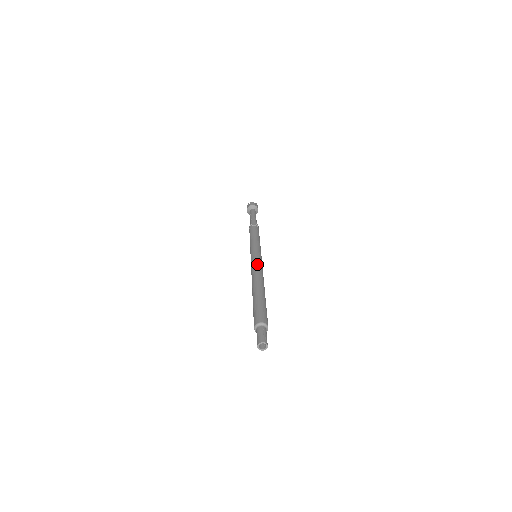
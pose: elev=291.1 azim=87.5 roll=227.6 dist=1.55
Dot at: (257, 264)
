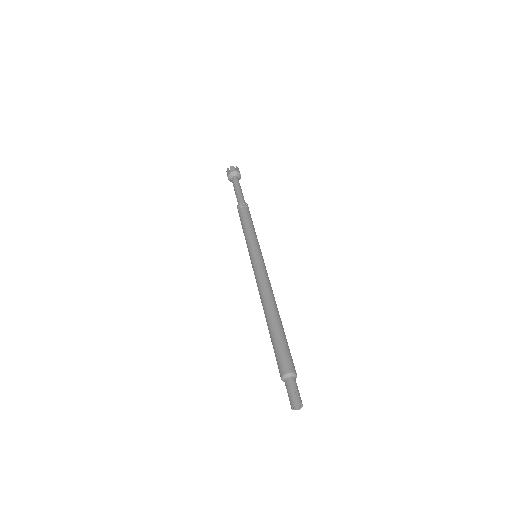
Dot at: (262, 274)
